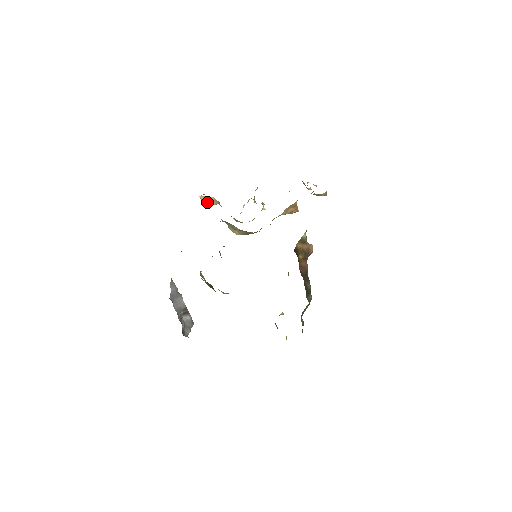
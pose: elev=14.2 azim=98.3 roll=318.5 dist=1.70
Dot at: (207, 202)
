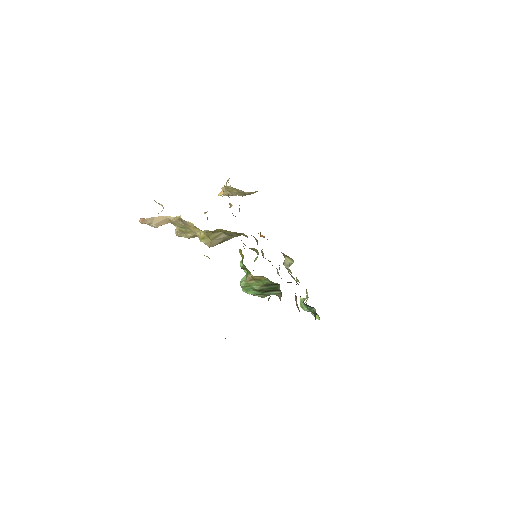
Dot at: (155, 224)
